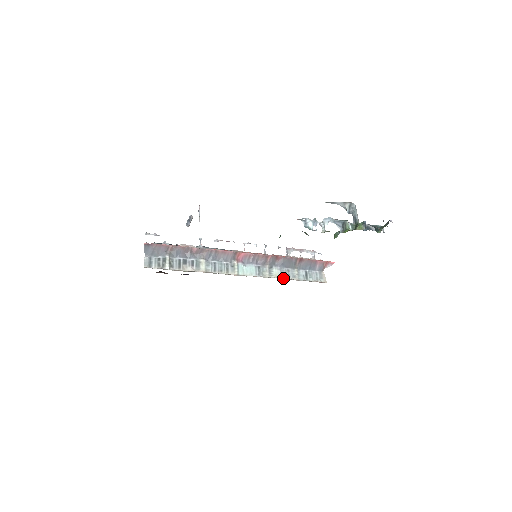
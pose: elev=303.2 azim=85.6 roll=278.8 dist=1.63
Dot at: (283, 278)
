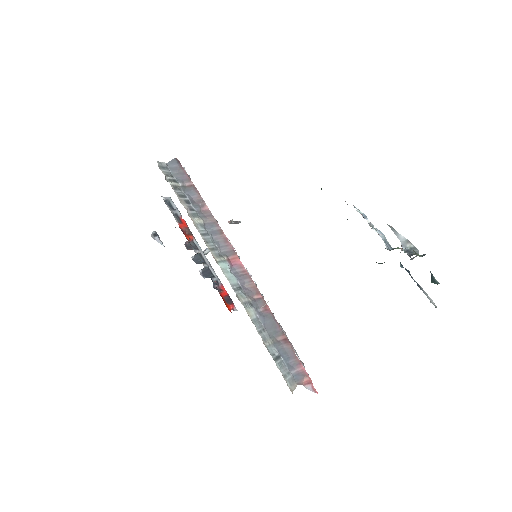
Dot at: (253, 323)
